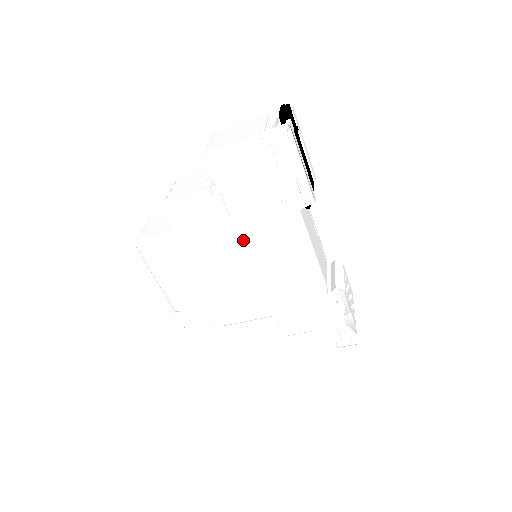
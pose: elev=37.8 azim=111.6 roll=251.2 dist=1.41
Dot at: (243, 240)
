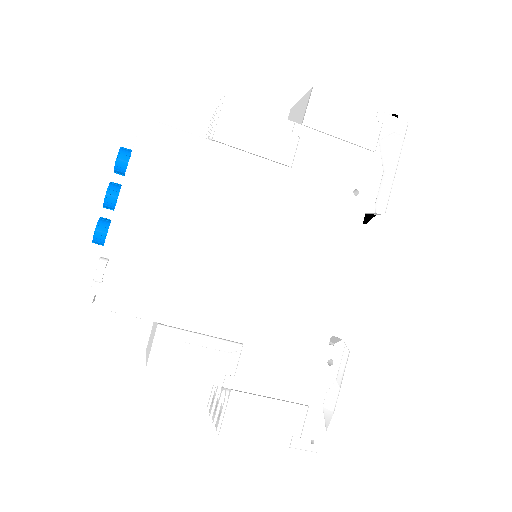
Dot at: (283, 208)
